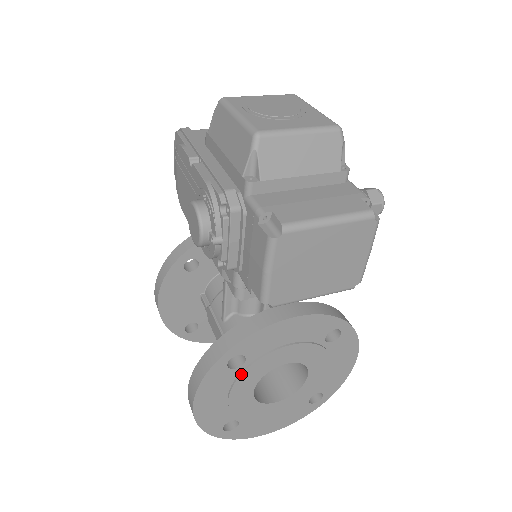
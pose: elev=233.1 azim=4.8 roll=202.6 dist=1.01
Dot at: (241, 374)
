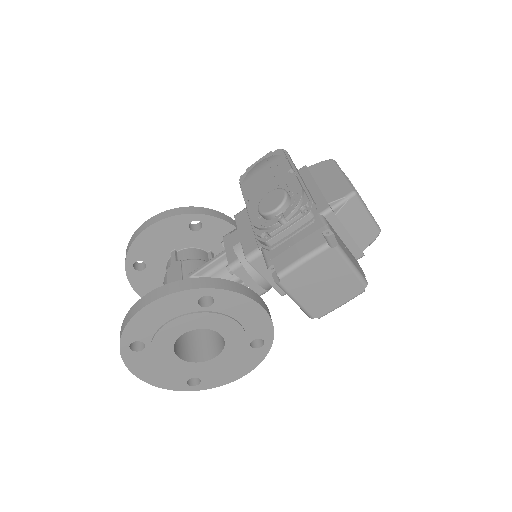
Dot at: (197, 313)
